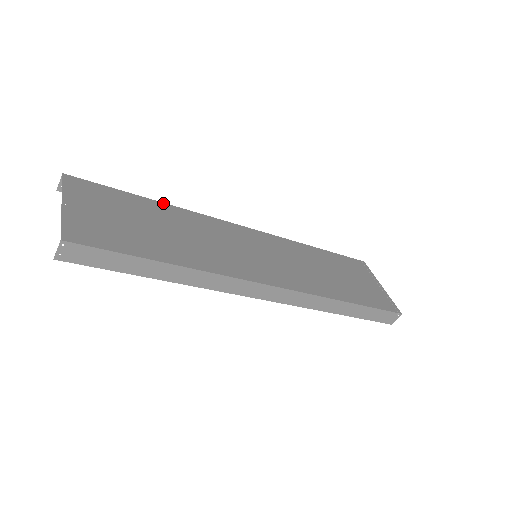
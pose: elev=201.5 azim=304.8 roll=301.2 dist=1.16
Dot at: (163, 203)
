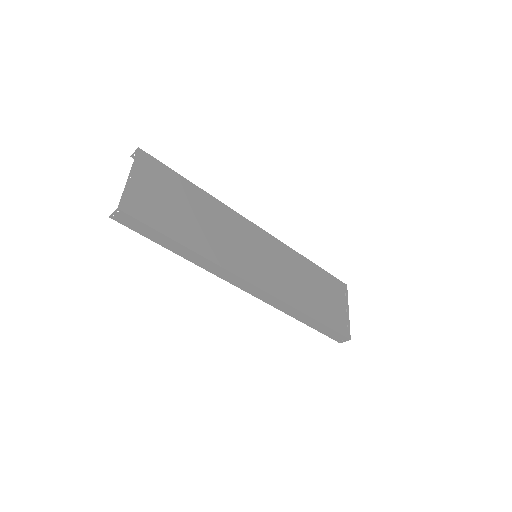
Dot at: (204, 191)
